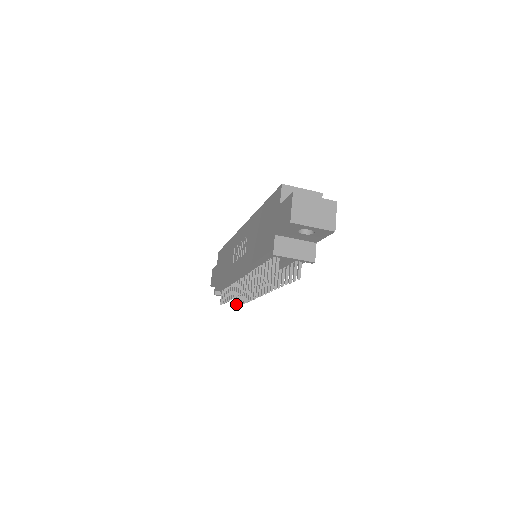
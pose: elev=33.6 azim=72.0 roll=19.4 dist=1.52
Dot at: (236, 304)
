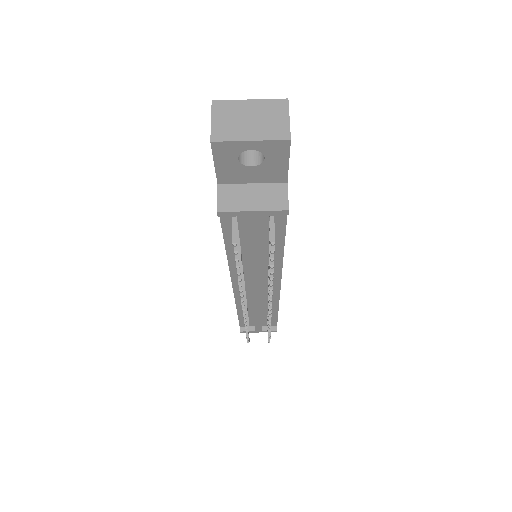
Dot at: occluded
